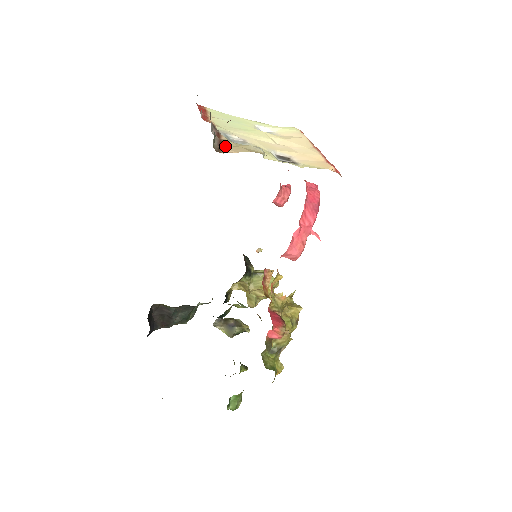
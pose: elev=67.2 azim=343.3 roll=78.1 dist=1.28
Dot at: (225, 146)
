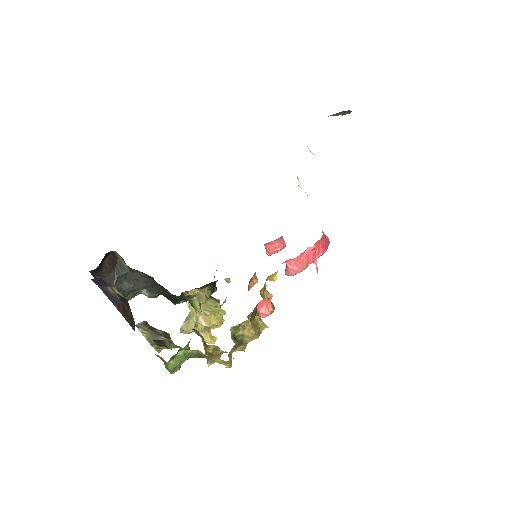
Dot at: occluded
